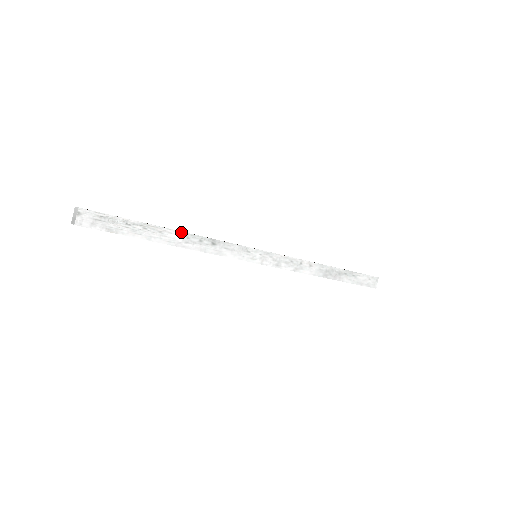
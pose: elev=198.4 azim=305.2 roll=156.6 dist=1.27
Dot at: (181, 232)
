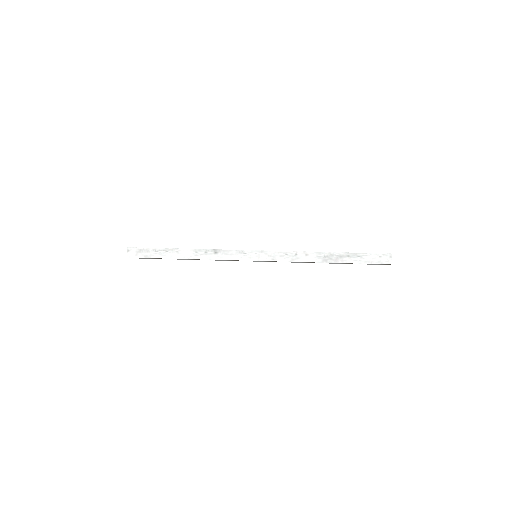
Dot at: (191, 249)
